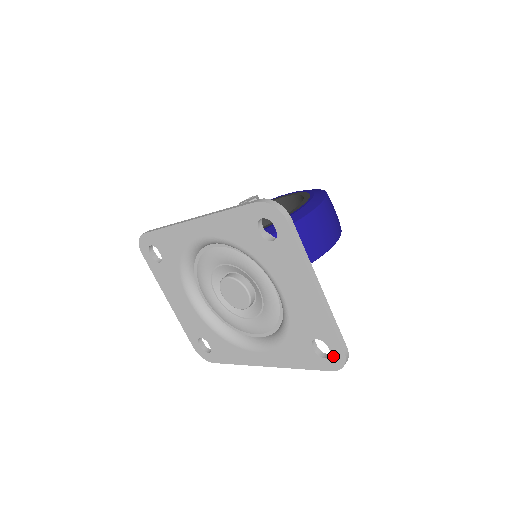
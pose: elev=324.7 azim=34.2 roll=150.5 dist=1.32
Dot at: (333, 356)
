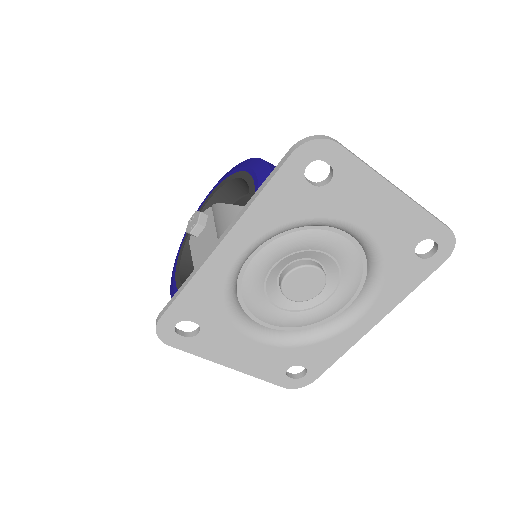
Dot at: (441, 245)
